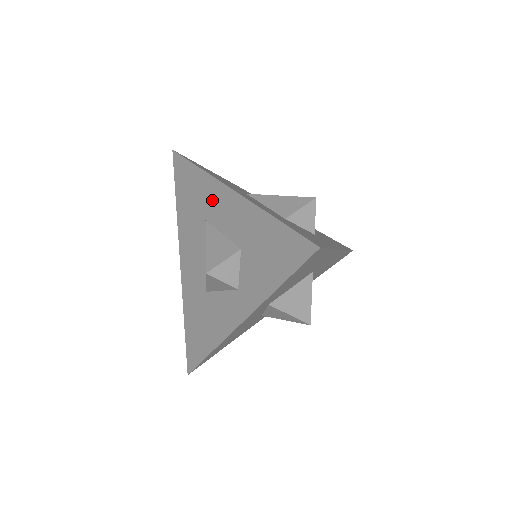
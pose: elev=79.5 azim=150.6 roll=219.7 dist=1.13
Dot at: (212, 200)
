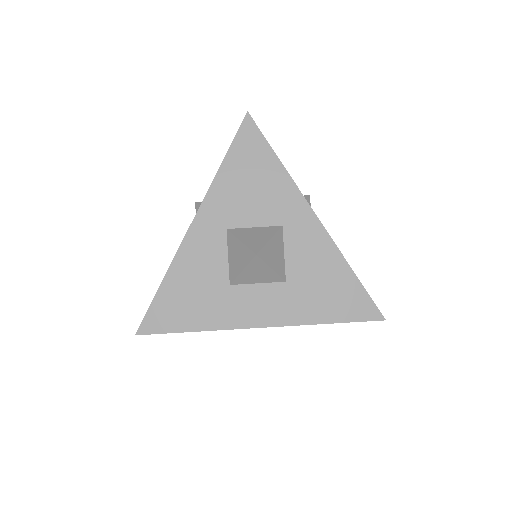
Dot at: occluded
